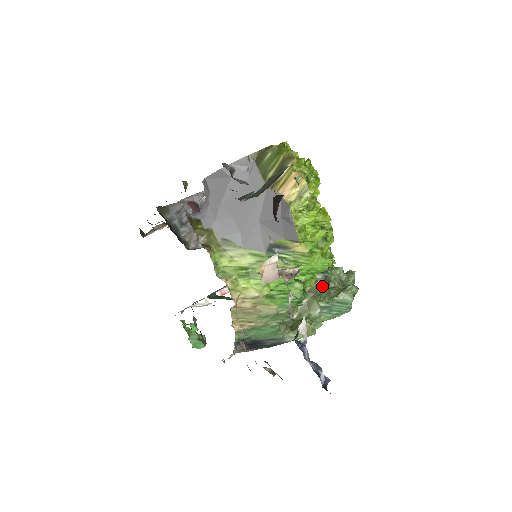
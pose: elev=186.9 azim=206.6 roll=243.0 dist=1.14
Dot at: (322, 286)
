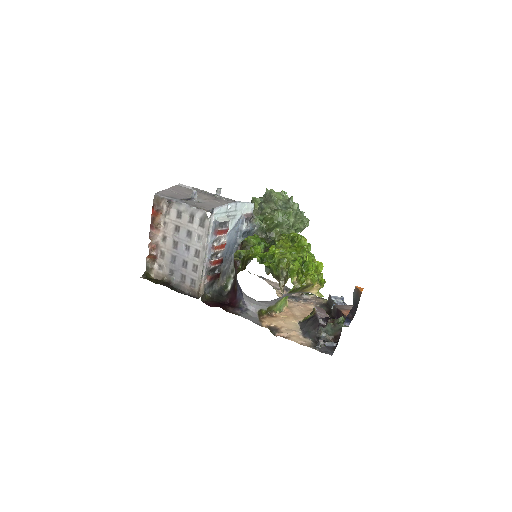
Dot at: occluded
